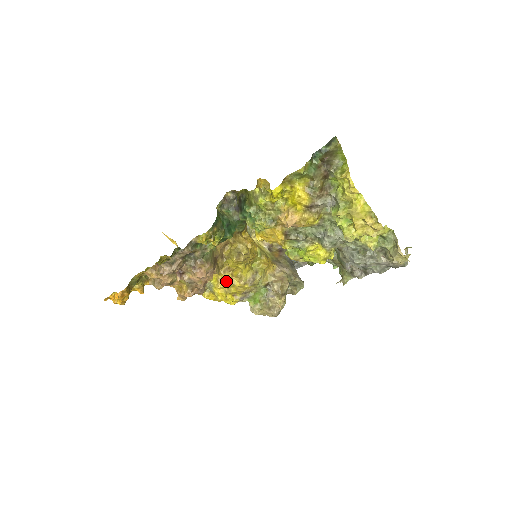
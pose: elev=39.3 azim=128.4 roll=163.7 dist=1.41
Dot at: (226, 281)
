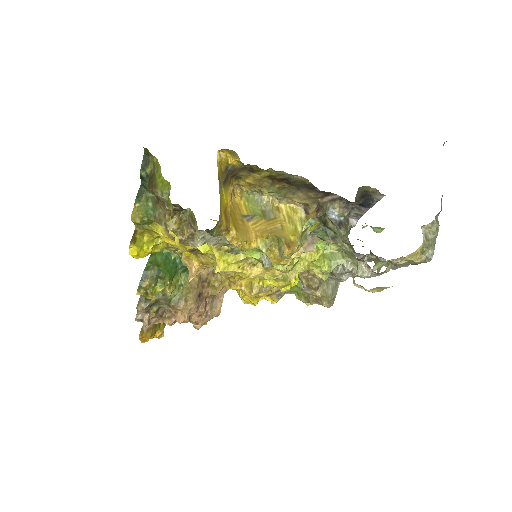
Dot at: occluded
